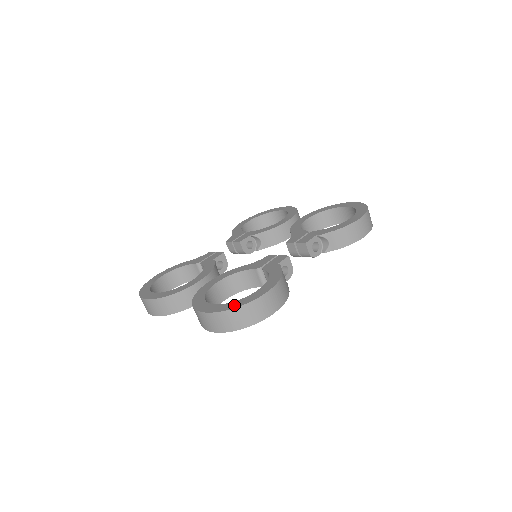
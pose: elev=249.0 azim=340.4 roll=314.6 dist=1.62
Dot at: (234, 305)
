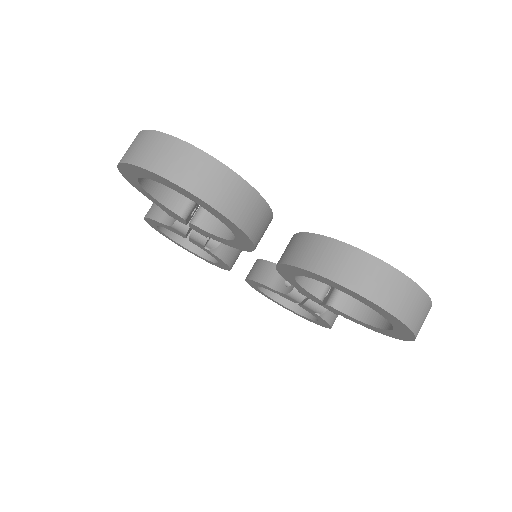
Dot at: occluded
